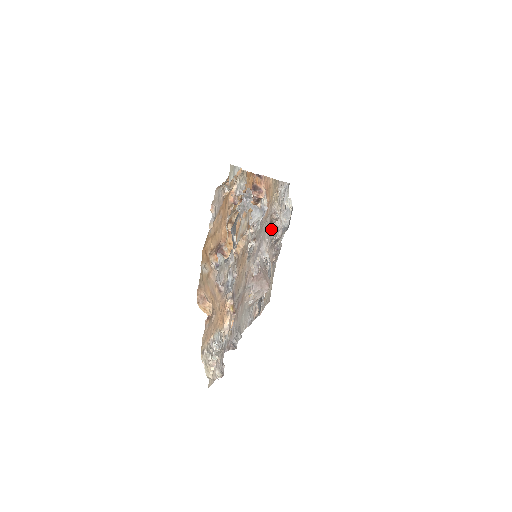
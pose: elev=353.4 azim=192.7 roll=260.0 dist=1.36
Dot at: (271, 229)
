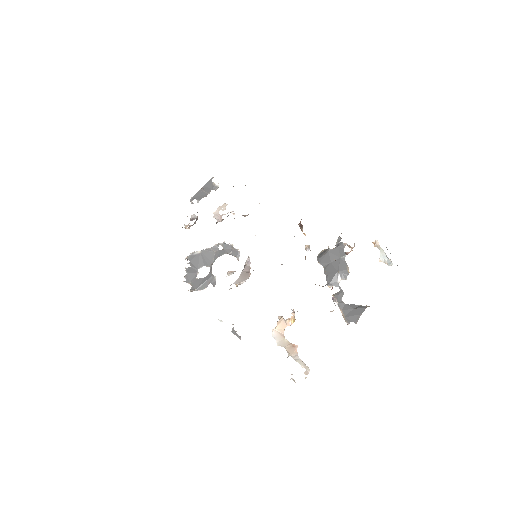
Dot at: occluded
